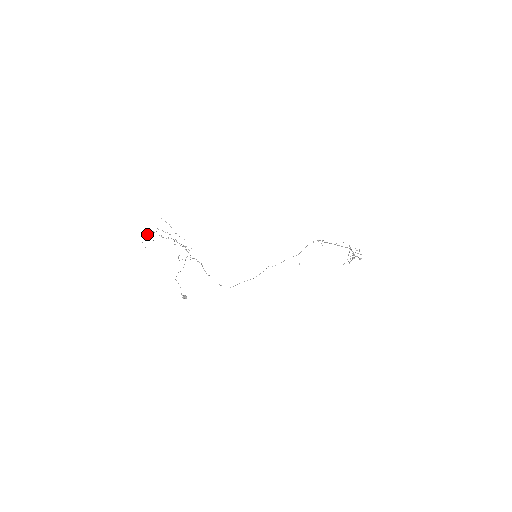
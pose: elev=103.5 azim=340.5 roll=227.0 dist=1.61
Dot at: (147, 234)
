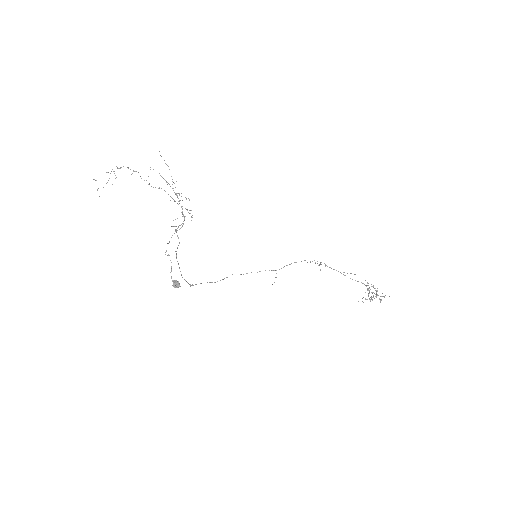
Dot at: occluded
